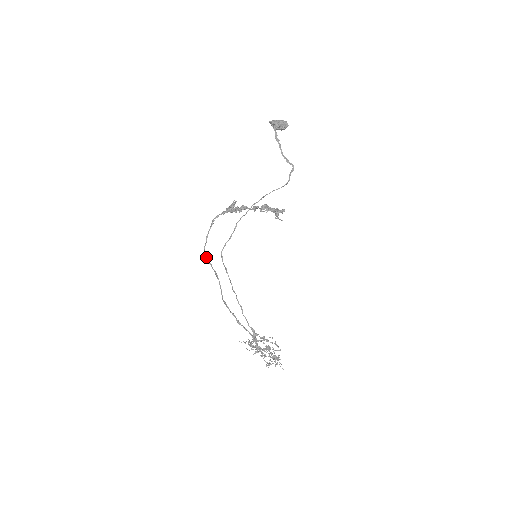
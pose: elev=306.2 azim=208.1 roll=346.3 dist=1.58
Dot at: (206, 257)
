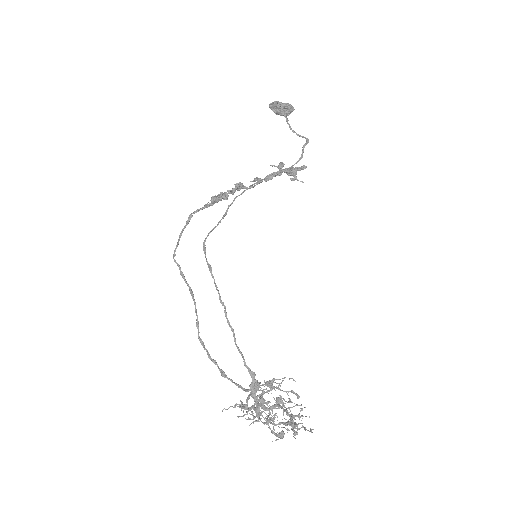
Dot at: (177, 264)
